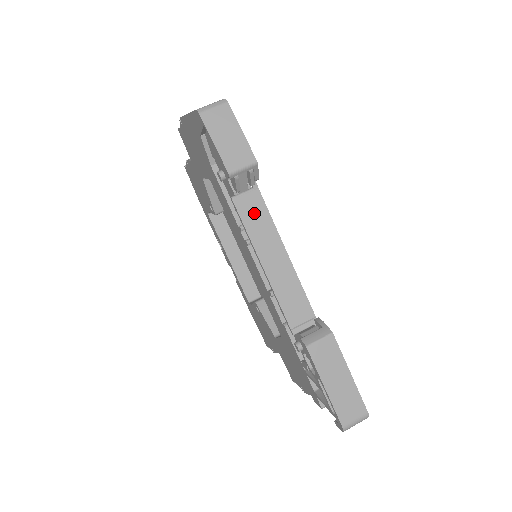
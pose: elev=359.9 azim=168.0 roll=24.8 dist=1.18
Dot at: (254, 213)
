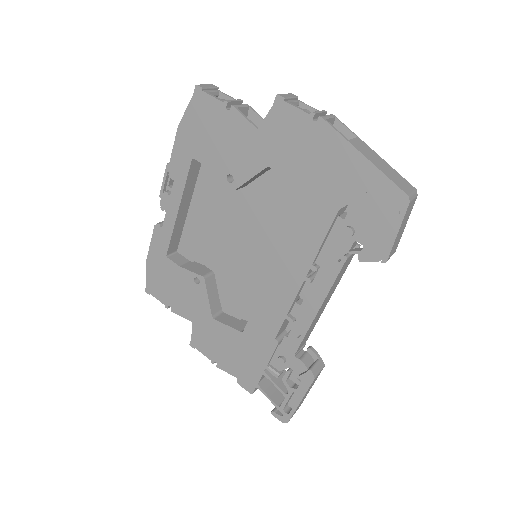
Dot at: (343, 271)
